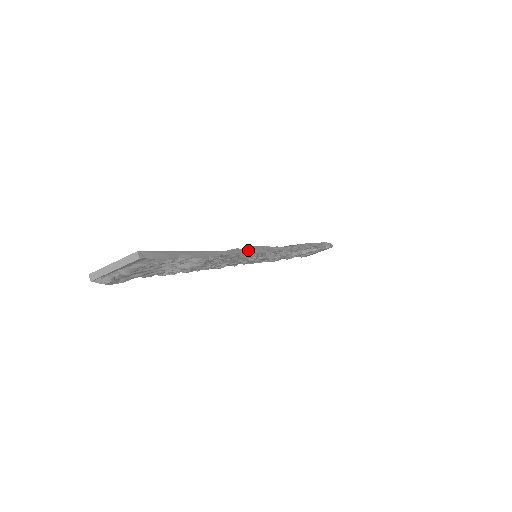
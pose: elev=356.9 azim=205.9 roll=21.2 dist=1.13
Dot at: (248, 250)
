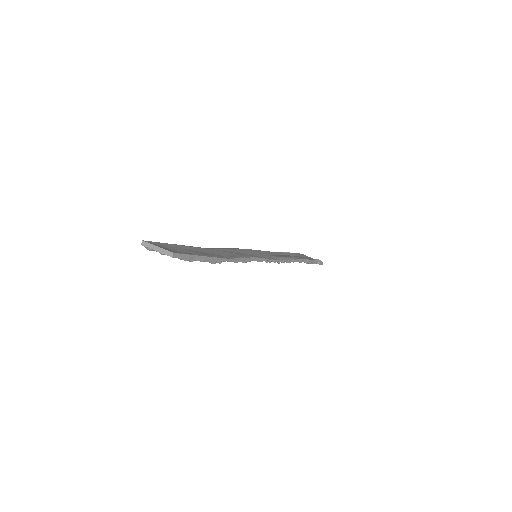
Dot at: (248, 259)
